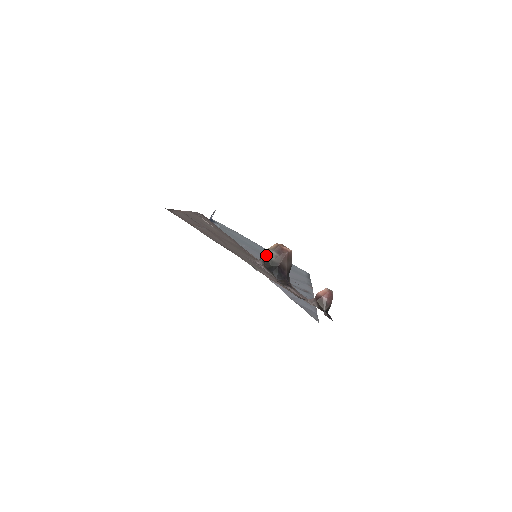
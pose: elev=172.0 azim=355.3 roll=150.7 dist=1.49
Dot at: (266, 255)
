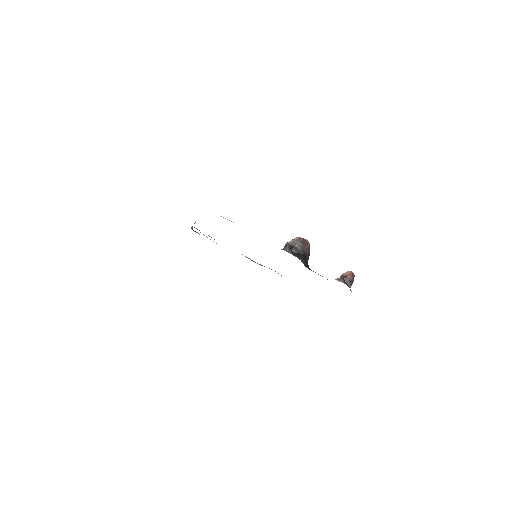
Dot at: (292, 244)
